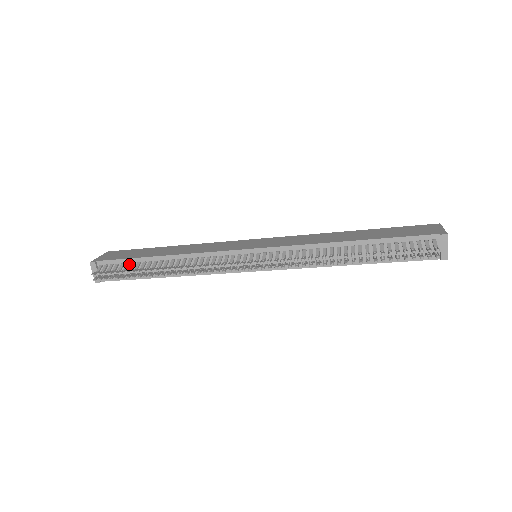
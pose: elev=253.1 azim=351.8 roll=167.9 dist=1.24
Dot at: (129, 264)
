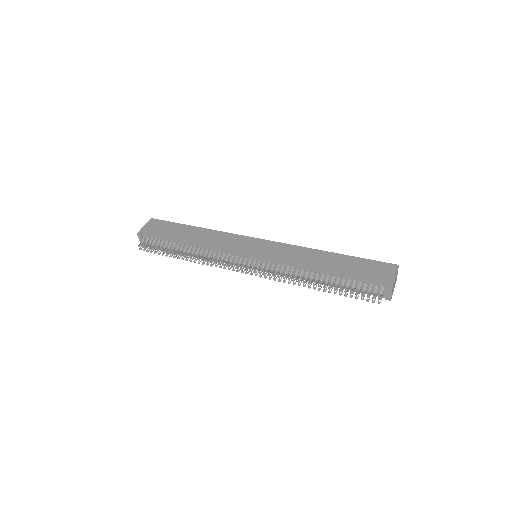
Dot at: (164, 241)
